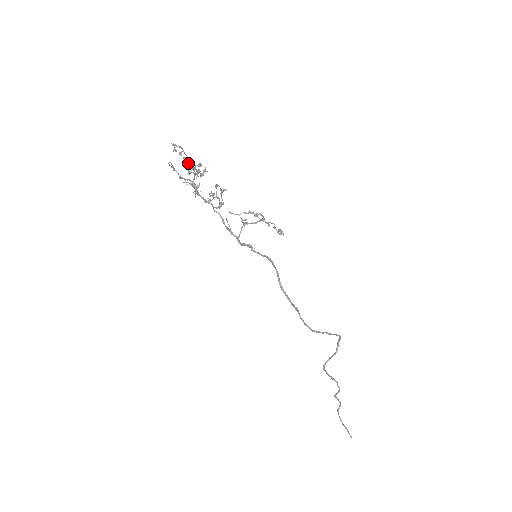
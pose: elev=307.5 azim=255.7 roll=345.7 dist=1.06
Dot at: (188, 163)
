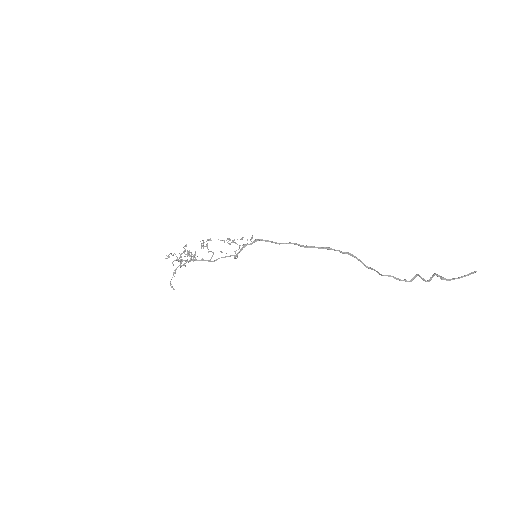
Dot at: (180, 254)
